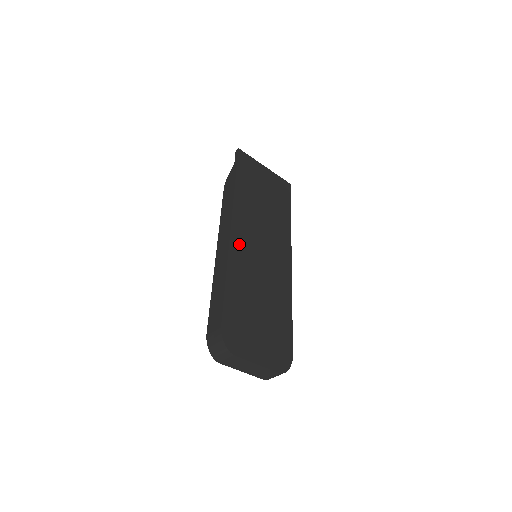
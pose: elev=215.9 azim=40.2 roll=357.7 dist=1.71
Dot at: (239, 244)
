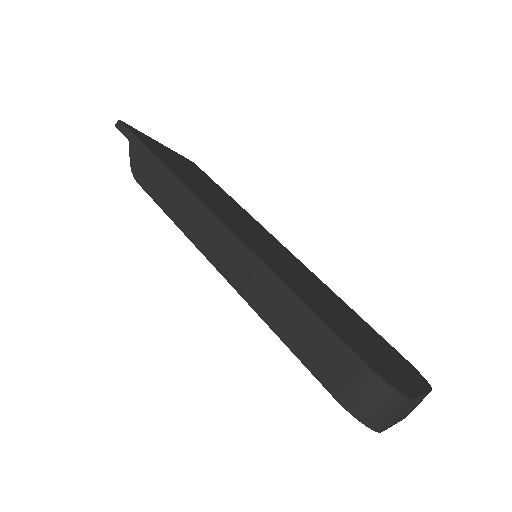
Dot at: (247, 240)
